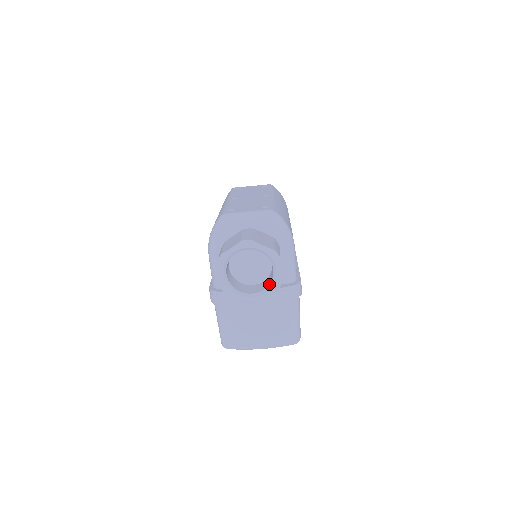
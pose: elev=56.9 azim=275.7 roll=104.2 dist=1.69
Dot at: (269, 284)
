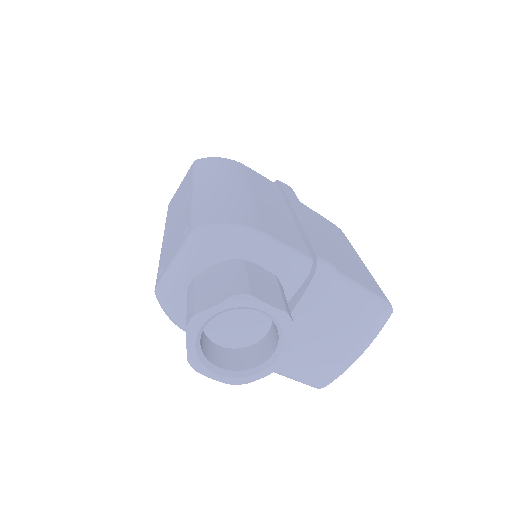
Dot at: occluded
